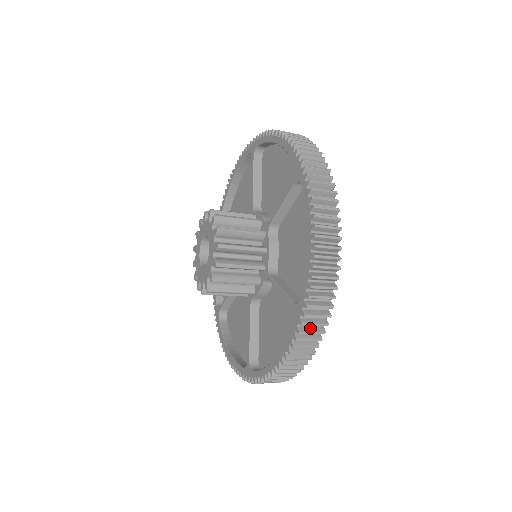
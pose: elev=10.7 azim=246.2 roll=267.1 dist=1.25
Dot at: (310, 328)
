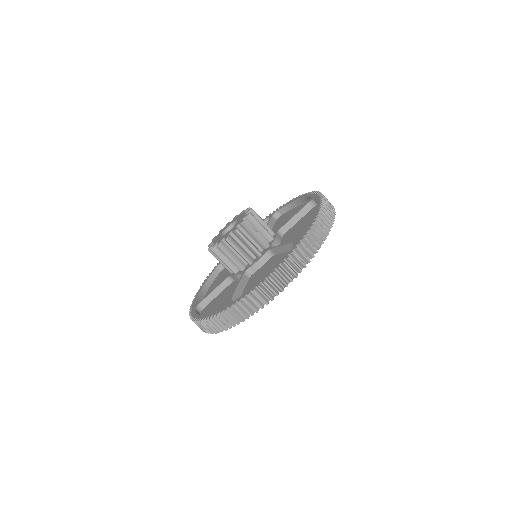
Dot at: (303, 252)
